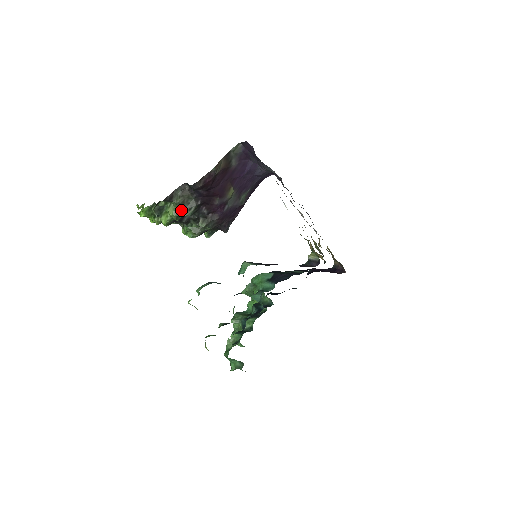
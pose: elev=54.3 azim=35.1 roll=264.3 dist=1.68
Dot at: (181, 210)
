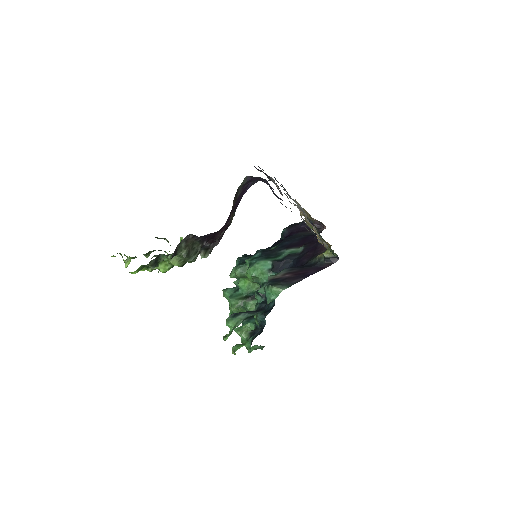
Dot at: (187, 258)
